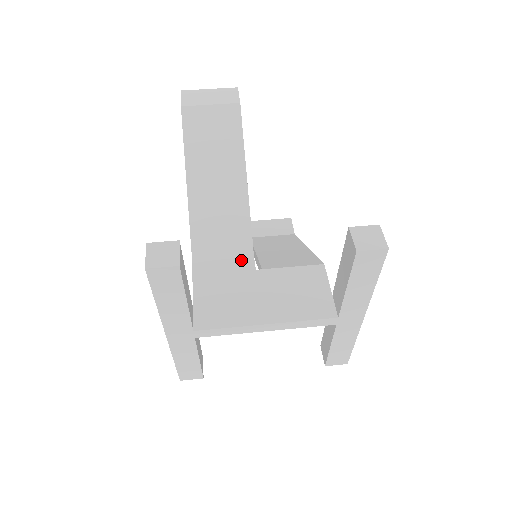
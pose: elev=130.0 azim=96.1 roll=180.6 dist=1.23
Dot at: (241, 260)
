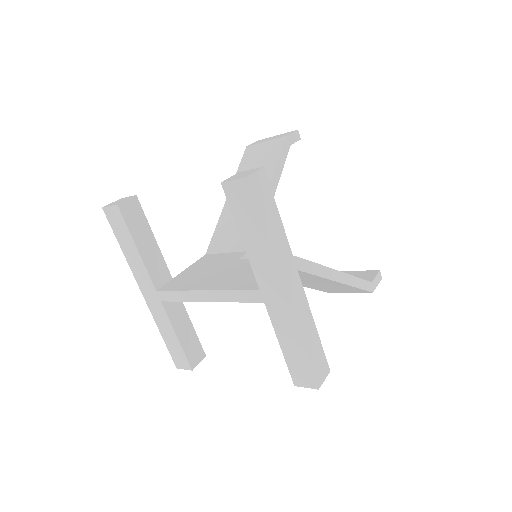
Dot at: (235, 254)
